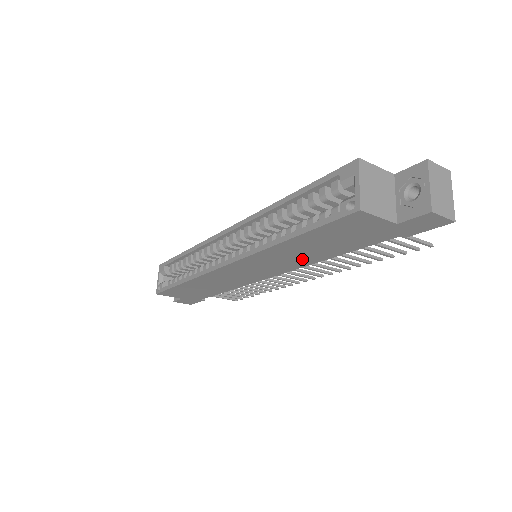
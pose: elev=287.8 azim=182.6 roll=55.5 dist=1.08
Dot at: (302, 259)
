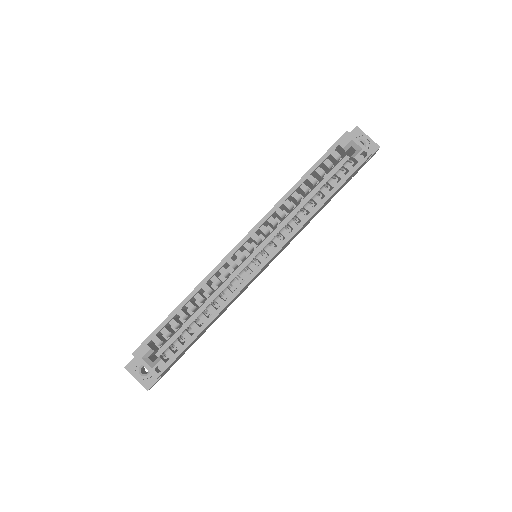
Dot at: occluded
